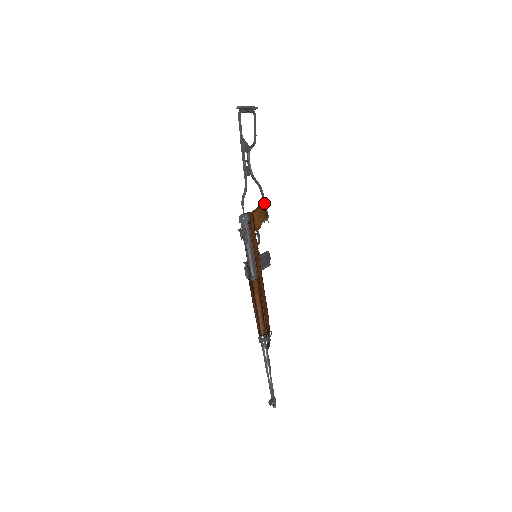
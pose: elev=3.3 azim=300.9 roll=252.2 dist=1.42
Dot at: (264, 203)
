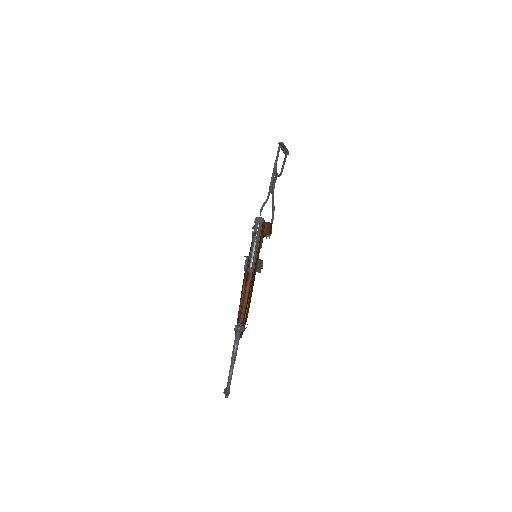
Dot at: (272, 222)
